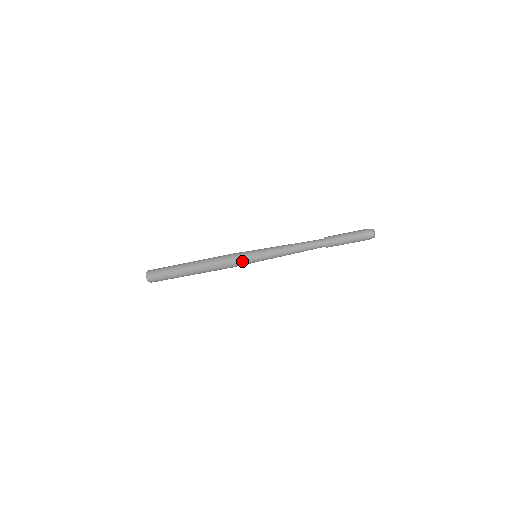
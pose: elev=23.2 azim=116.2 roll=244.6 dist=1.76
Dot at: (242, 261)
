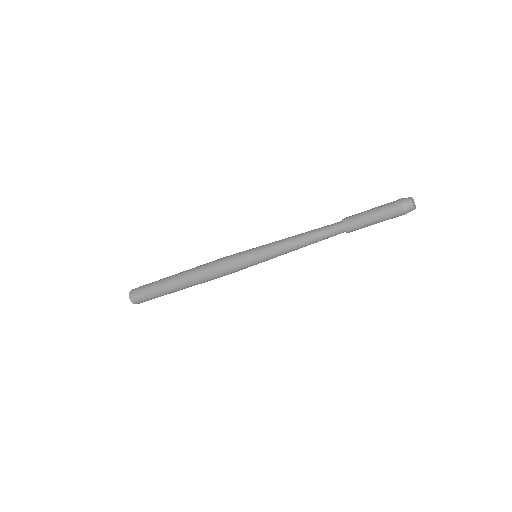
Dot at: (241, 268)
